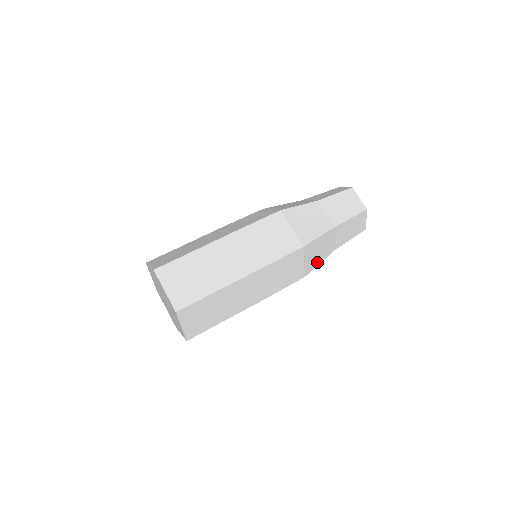
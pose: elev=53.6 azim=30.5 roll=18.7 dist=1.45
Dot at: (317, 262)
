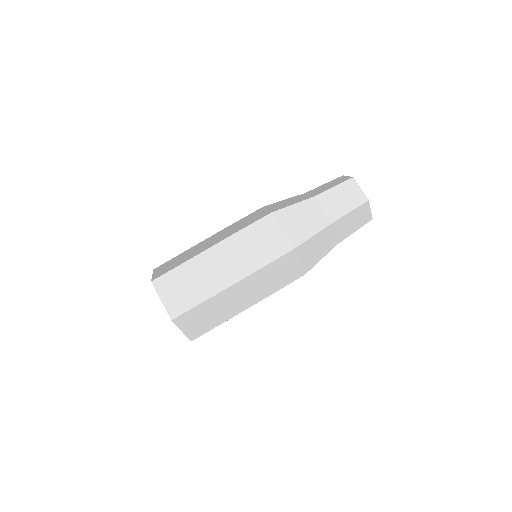
Dot at: occluded
